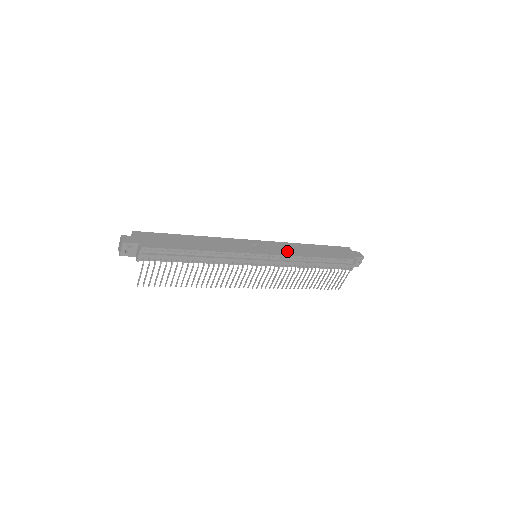
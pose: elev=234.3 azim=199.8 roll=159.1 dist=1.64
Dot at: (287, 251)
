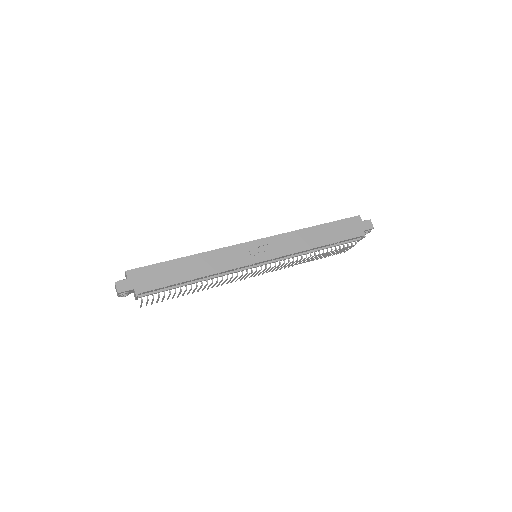
Dot at: (289, 247)
